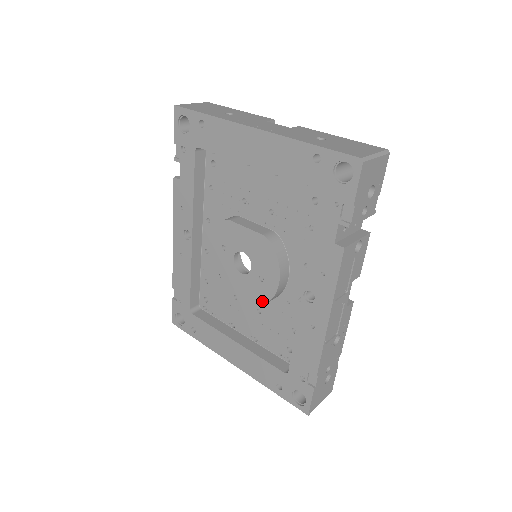
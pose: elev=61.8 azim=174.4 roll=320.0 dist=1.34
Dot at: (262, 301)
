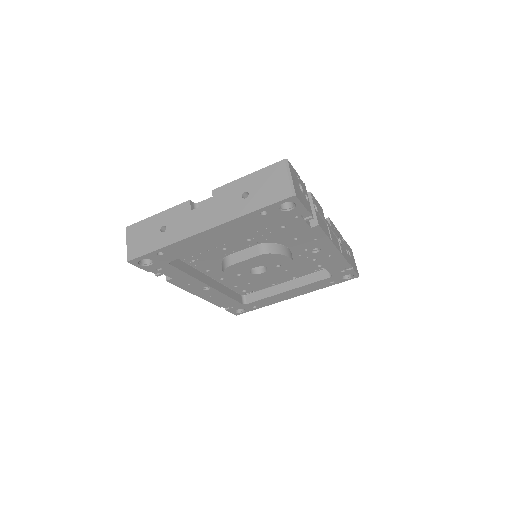
Dot at: (288, 271)
